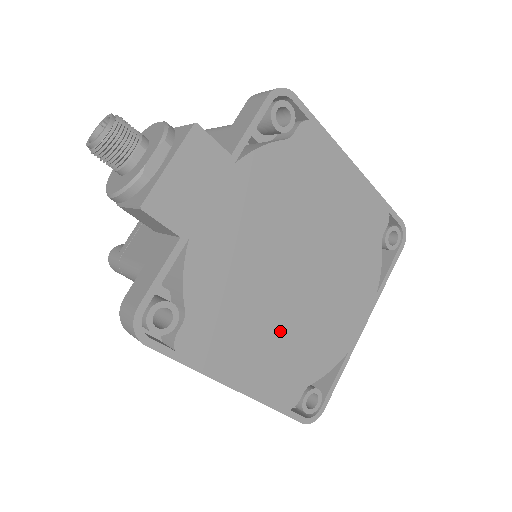
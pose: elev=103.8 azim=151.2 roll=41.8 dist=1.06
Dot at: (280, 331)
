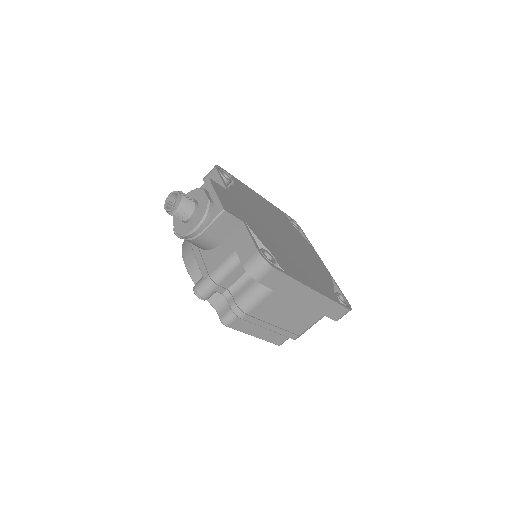
Dot at: (303, 264)
